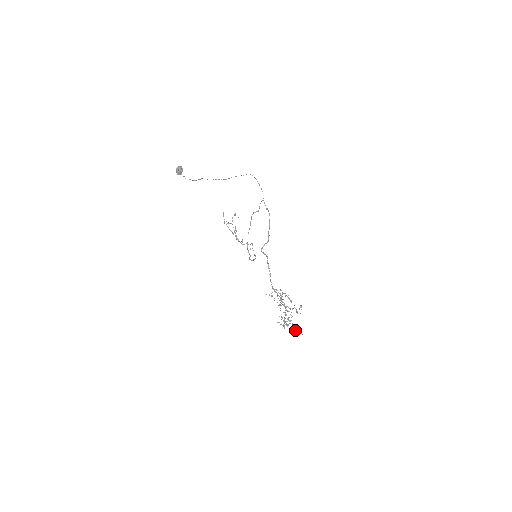
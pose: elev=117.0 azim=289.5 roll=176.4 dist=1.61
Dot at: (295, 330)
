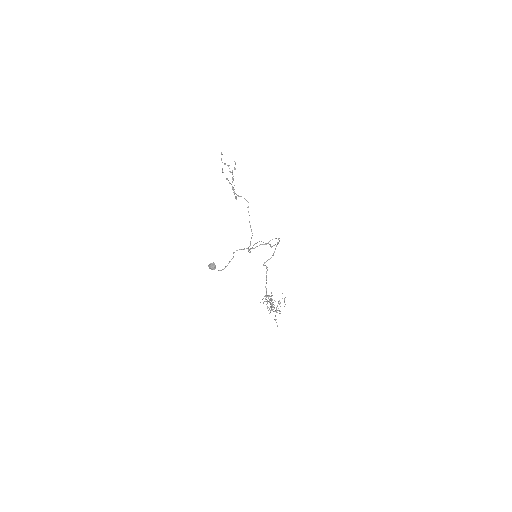
Dot at: occluded
